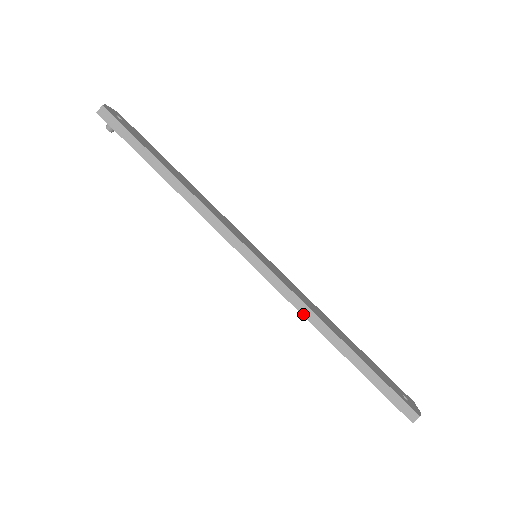
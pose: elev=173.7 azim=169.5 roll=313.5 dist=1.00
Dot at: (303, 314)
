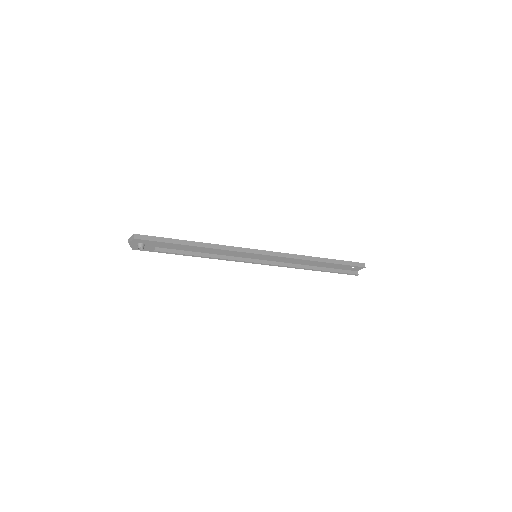
Dot at: (297, 258)
